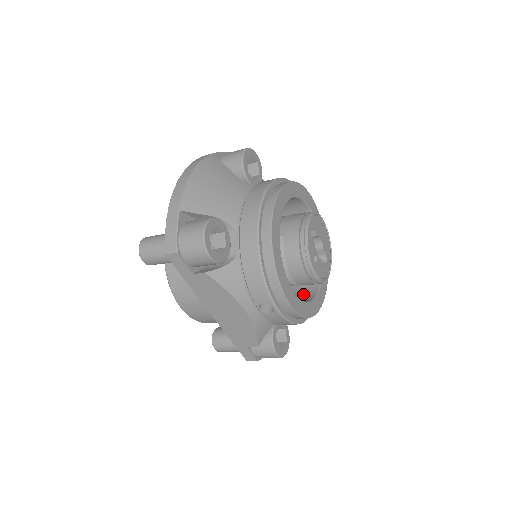
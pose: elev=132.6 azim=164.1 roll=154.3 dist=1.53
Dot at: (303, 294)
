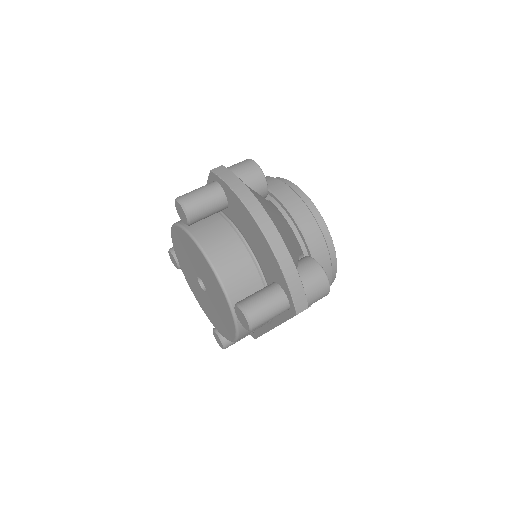
Dot at: occluded
